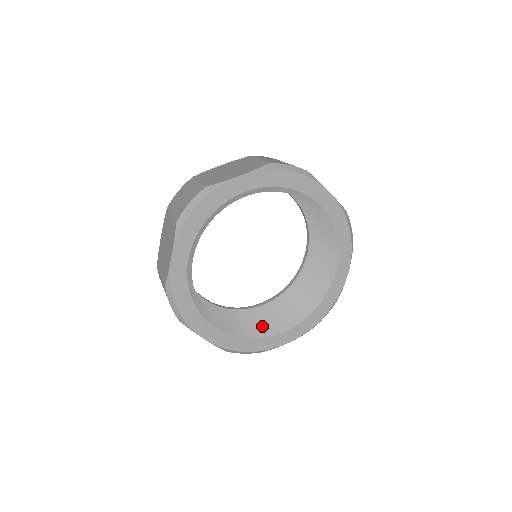
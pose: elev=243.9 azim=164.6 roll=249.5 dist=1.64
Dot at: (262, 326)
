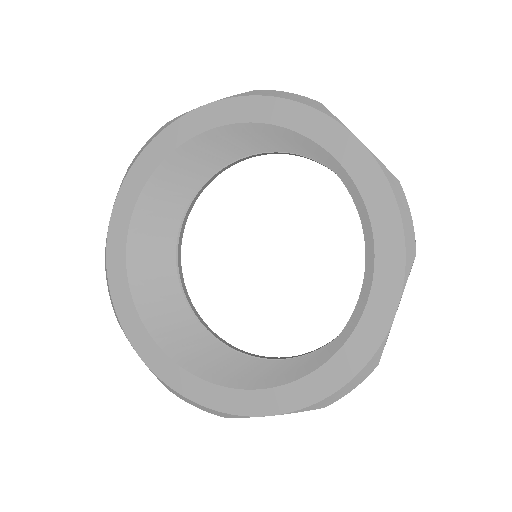
Dot at: (155, 304)
